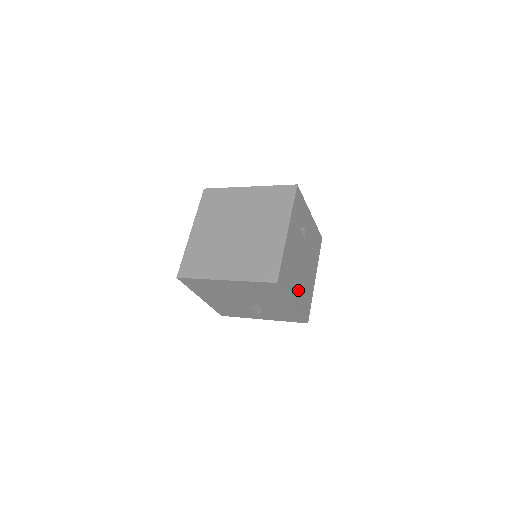
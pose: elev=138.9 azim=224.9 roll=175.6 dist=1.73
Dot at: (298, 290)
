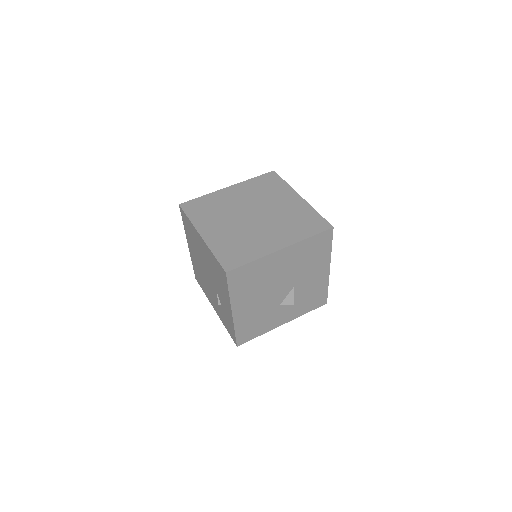
Dot at: occluded
